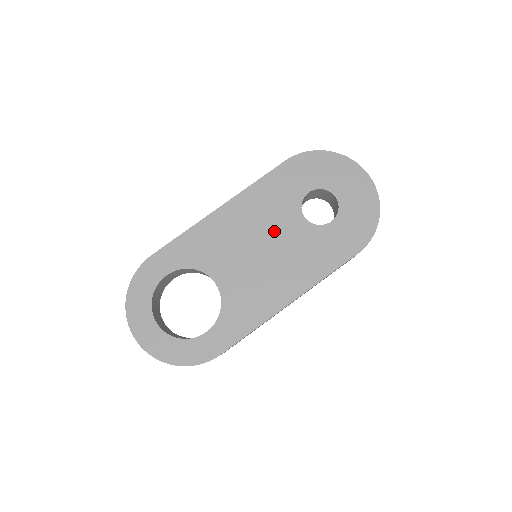
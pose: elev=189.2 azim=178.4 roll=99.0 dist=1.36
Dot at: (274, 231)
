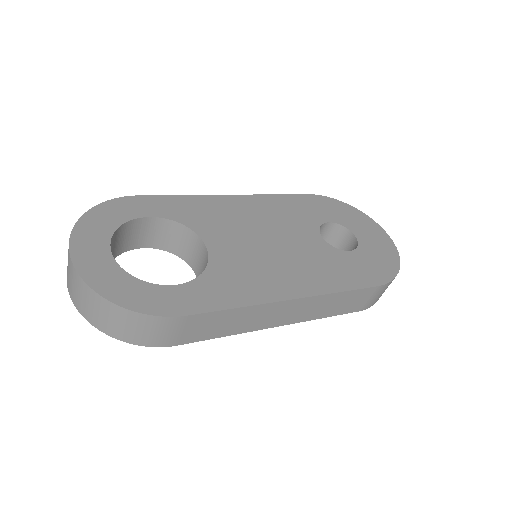
Dot at: (287, 233)
